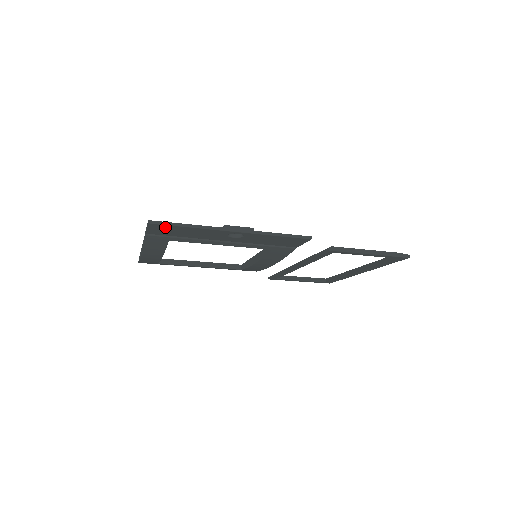
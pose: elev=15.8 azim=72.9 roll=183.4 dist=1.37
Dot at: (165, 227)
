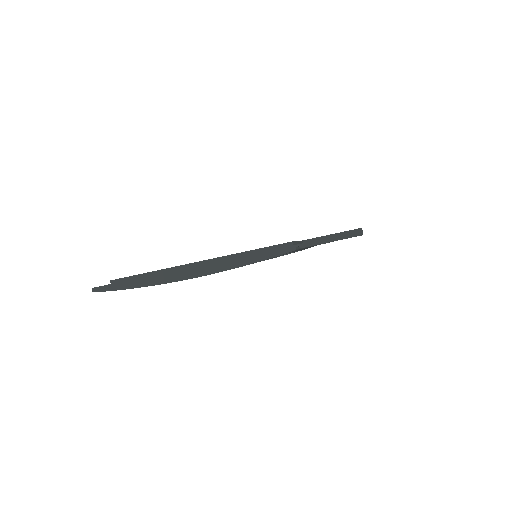
Dot at: occluded
